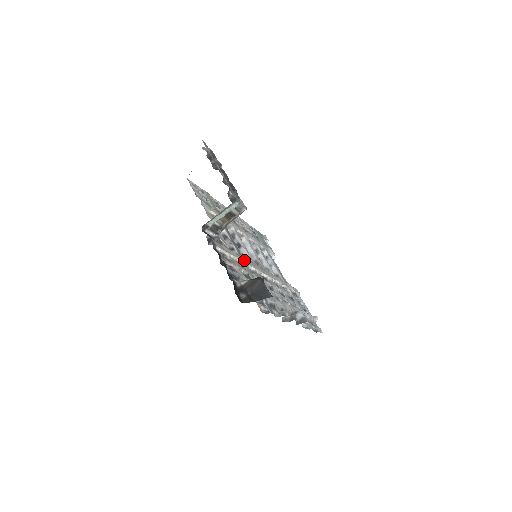
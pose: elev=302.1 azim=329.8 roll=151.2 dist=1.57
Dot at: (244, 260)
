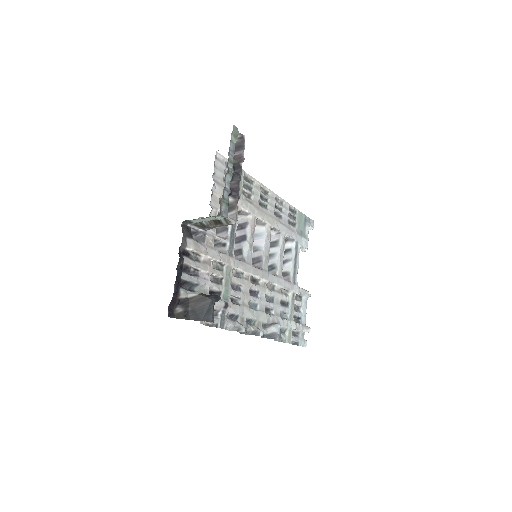
Dot at: (230, 260)
